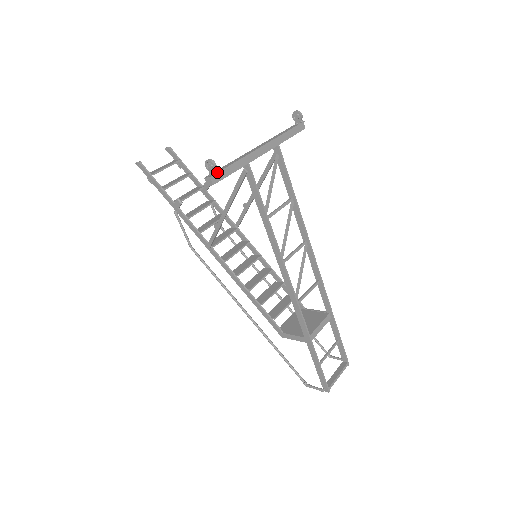
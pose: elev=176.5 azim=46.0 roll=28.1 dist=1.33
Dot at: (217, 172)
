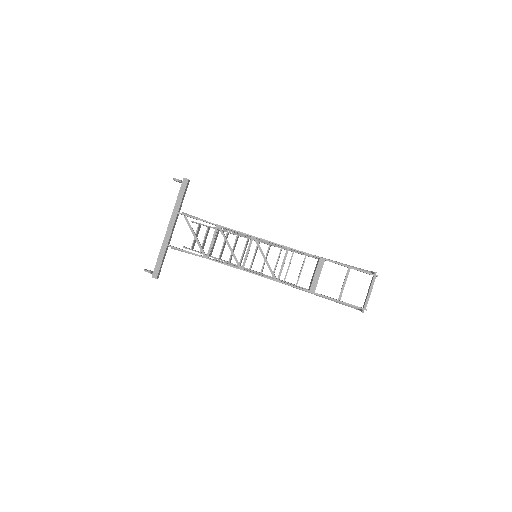
Dot at: (151, 273)
